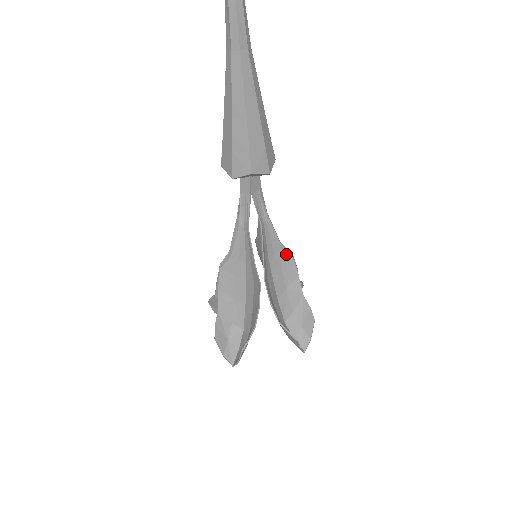
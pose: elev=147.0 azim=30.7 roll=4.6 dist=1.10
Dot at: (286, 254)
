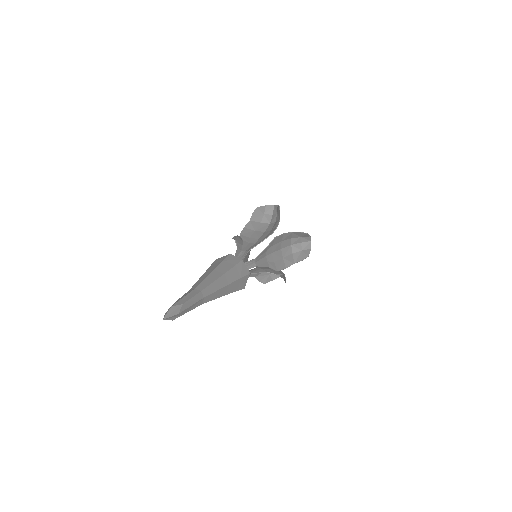
Dot at: (272, 242)
